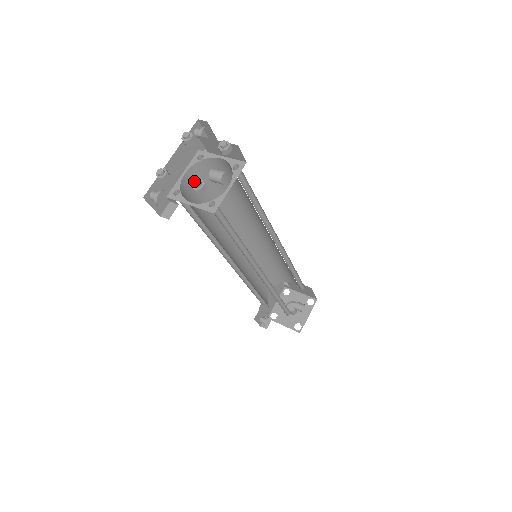
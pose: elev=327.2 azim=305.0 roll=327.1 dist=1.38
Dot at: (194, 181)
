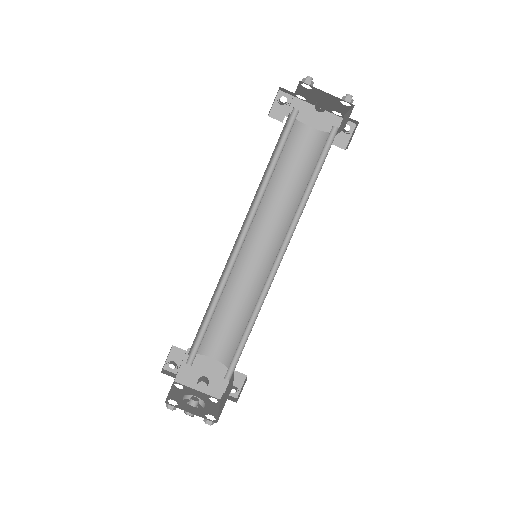
Dot at: (310, 79)
